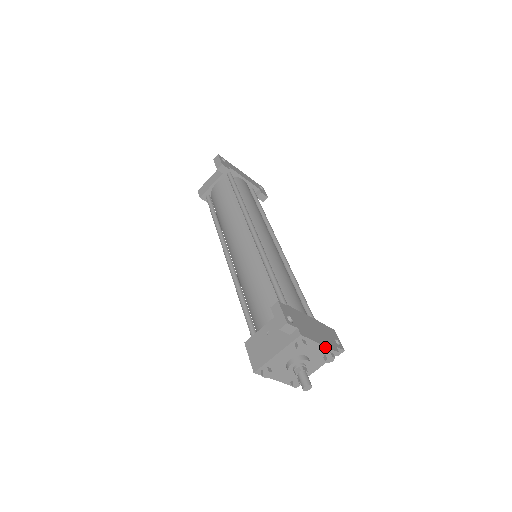
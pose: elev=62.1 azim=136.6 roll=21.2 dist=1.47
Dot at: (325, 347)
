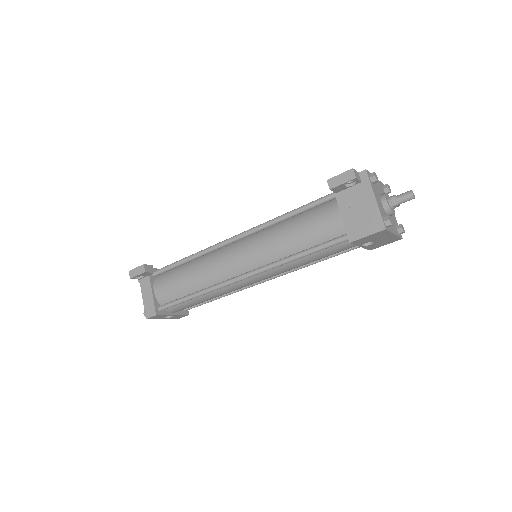
Dot at: occluded
